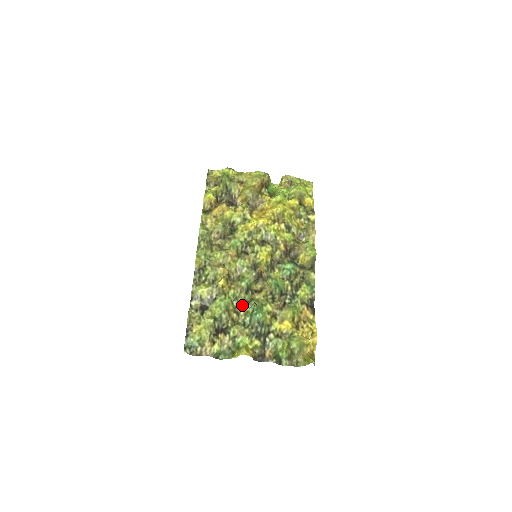
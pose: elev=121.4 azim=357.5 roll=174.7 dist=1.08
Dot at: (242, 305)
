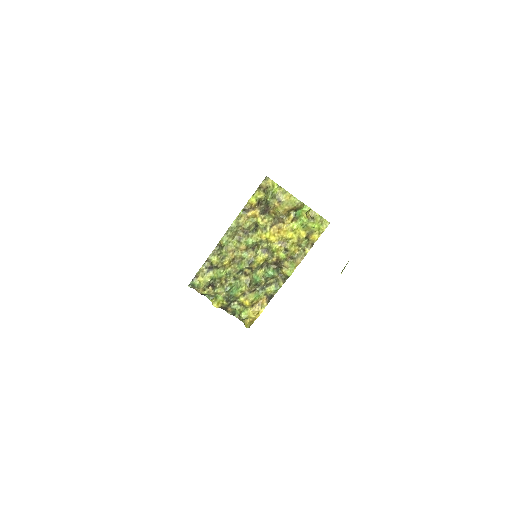
Dot at: (231, 278)
